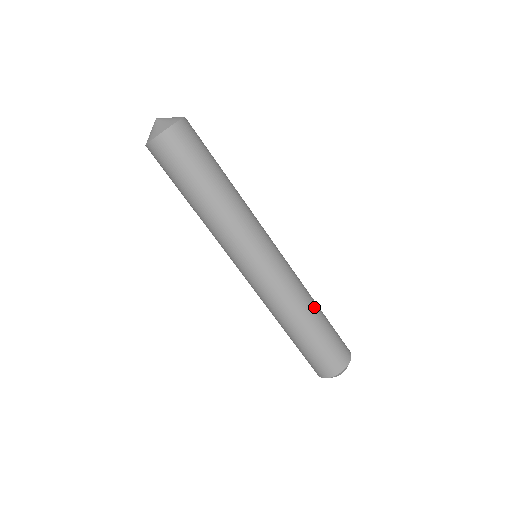
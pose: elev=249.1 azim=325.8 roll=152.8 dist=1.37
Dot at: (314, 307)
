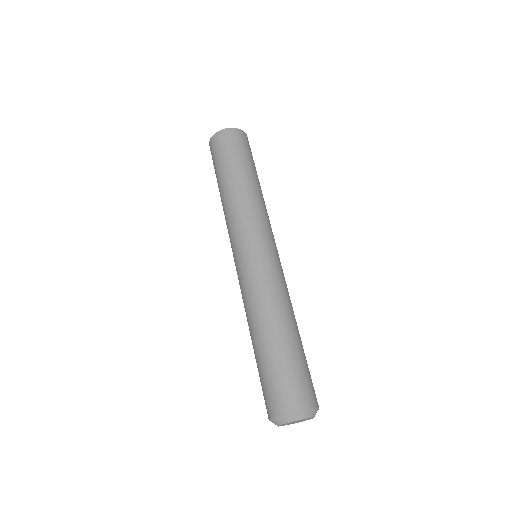
Dot at: occluded
